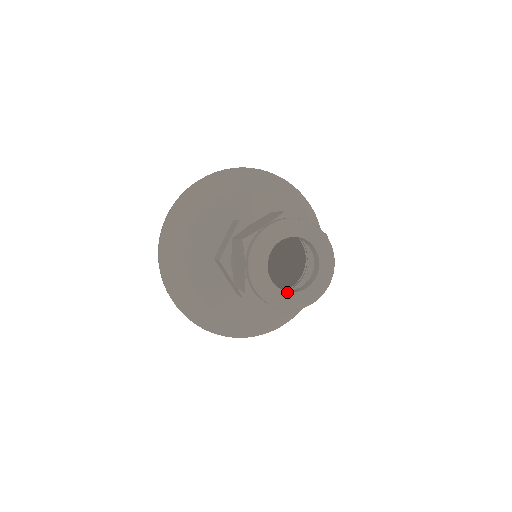
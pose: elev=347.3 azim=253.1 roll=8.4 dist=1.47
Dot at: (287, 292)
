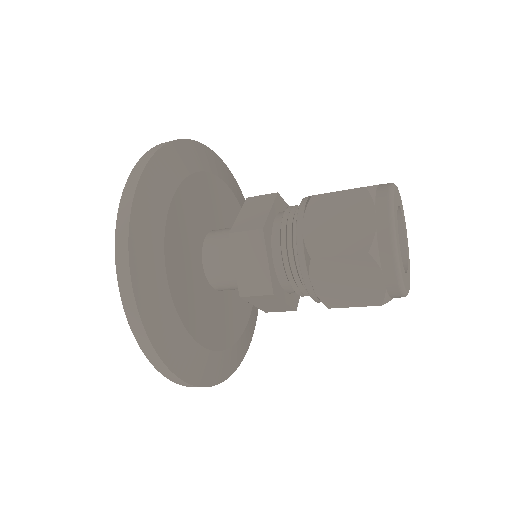
Dot at: (407, 271)
